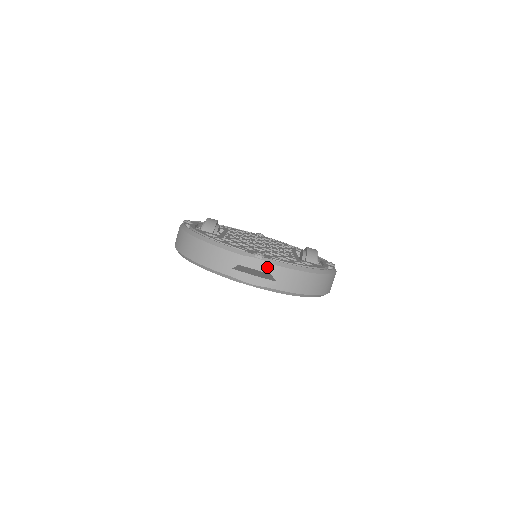
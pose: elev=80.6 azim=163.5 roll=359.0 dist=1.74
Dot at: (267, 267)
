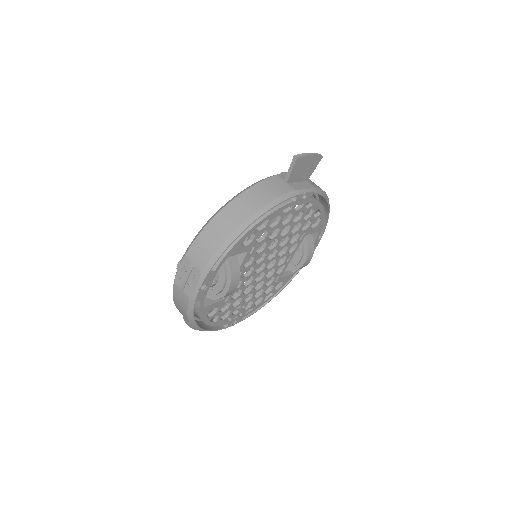
Dot at: occluded
